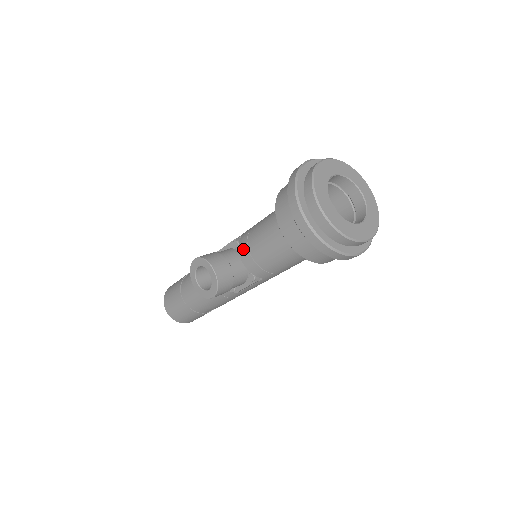
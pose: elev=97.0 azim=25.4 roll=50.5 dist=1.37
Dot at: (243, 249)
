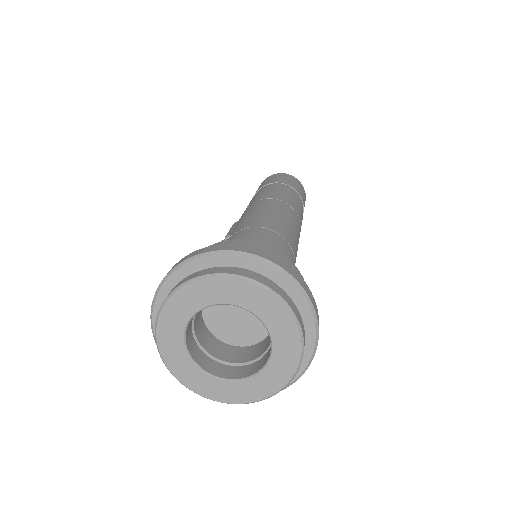
Dot at: occluded
